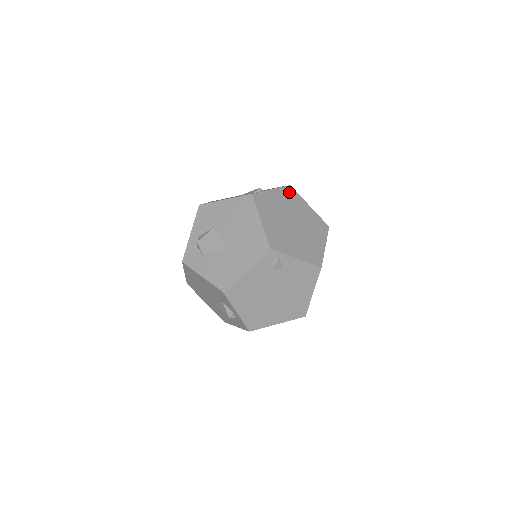
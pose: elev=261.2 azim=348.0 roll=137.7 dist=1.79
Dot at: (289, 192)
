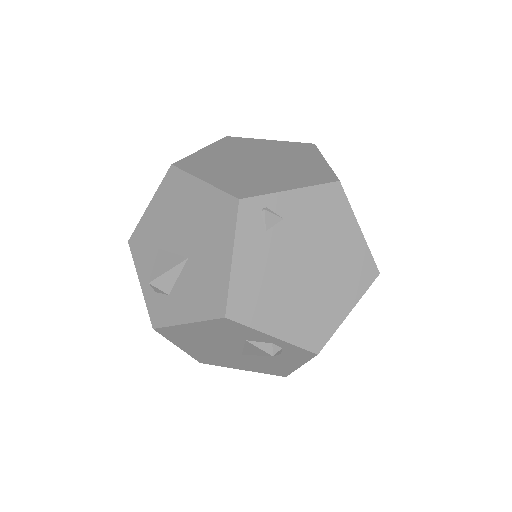
Dot at: (229, 142)
